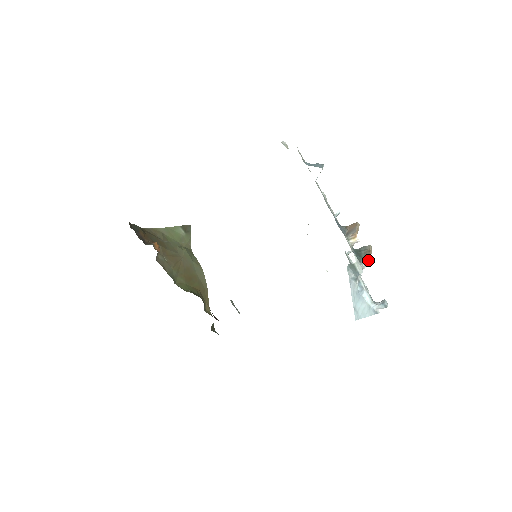
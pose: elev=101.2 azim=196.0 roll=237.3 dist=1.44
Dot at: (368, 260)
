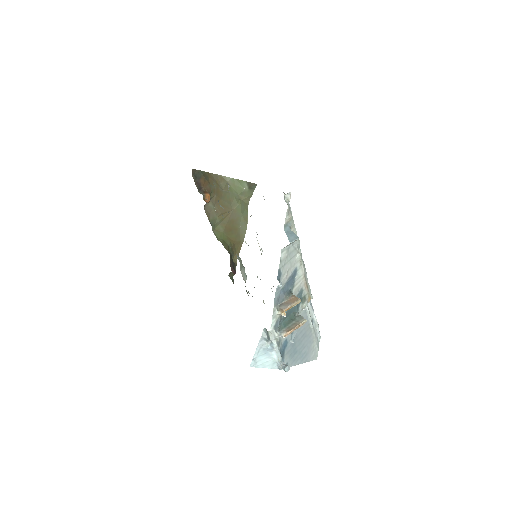
Dot at: (285, 333)
